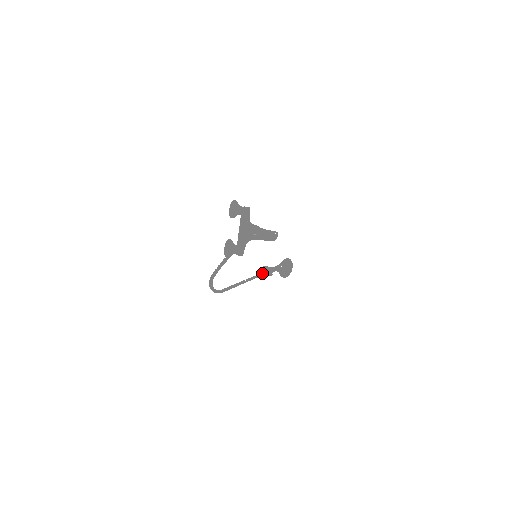
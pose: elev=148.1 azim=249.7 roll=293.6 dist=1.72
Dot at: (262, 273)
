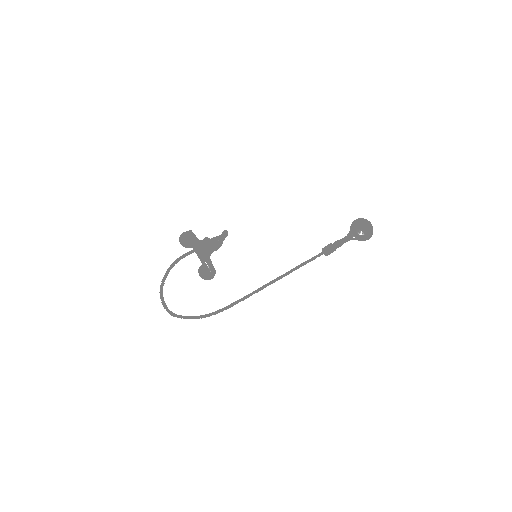
Dot at: (311, 258)
